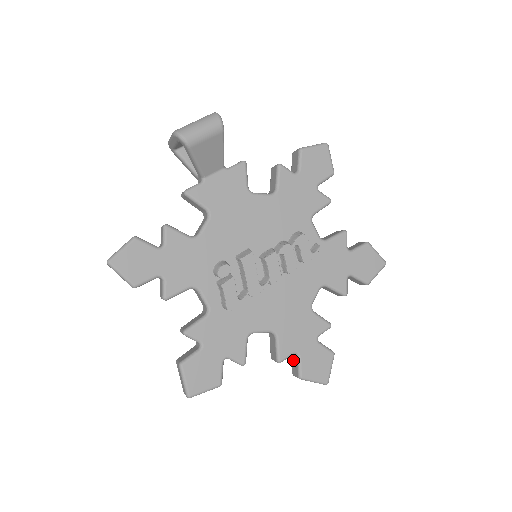
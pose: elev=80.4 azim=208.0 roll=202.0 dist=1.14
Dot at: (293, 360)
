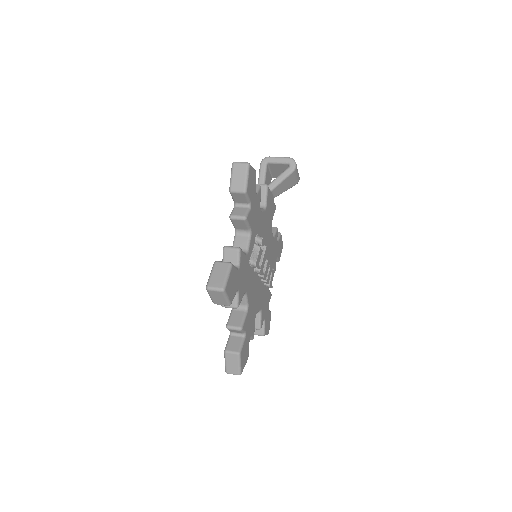
Dot at: (234, 340)
